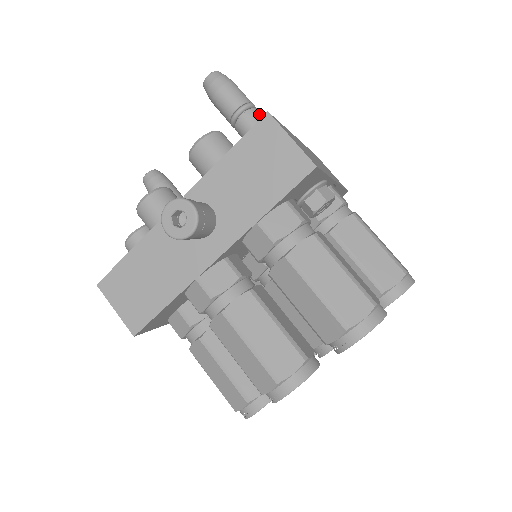
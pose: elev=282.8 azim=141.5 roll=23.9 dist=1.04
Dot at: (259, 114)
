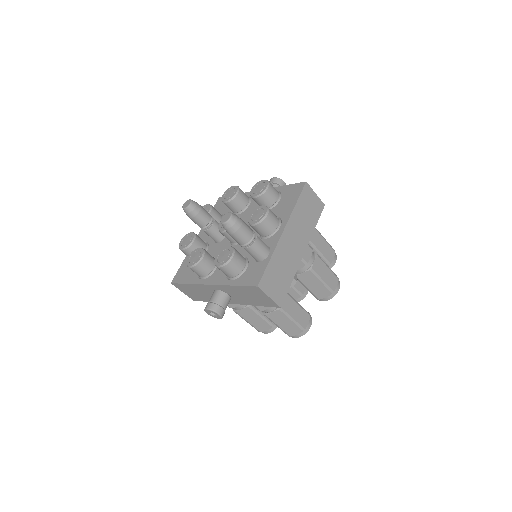
Dot at: (256, 247)
